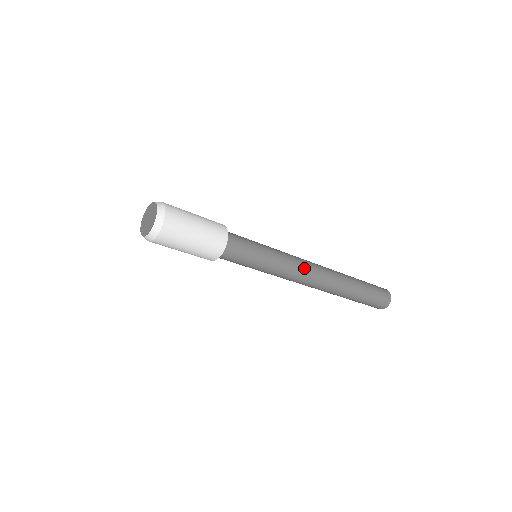
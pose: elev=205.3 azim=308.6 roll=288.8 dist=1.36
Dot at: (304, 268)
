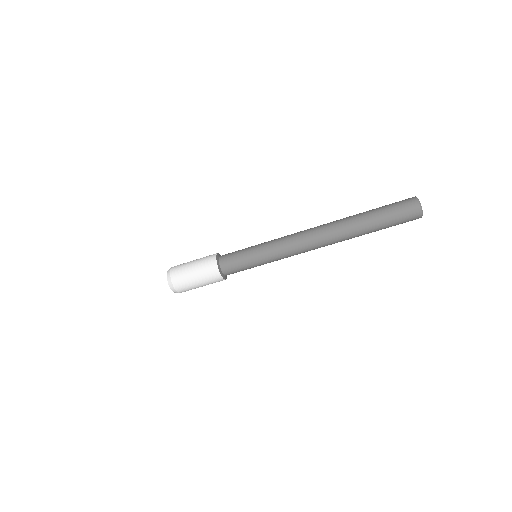
Dot at: (295, 240)
